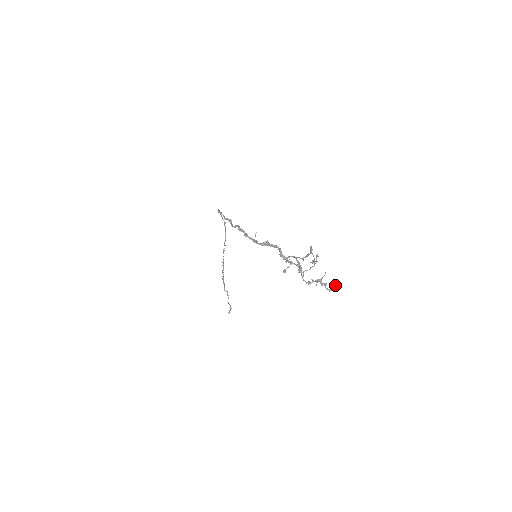
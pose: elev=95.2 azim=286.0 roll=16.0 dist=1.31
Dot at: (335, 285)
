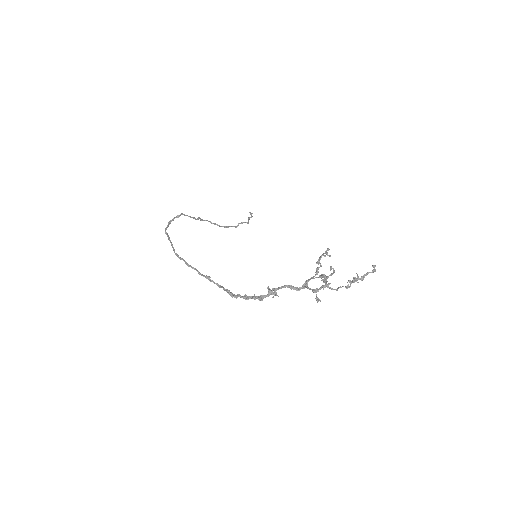
Dot at: (374, 267)
